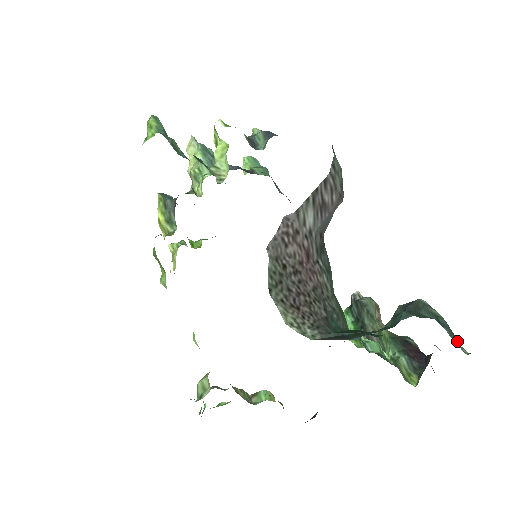
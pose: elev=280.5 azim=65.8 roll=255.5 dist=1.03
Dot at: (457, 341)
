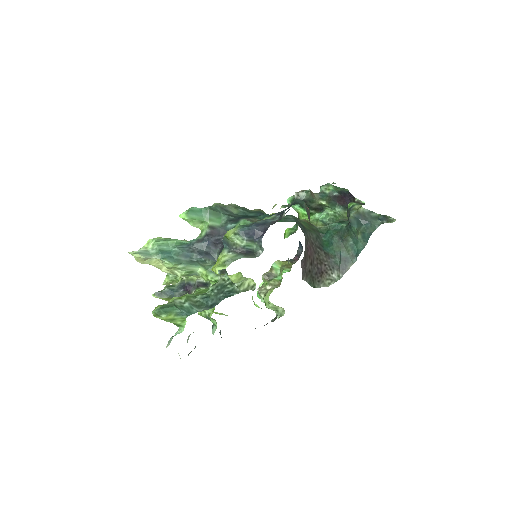
Dot at: (387, 217)
